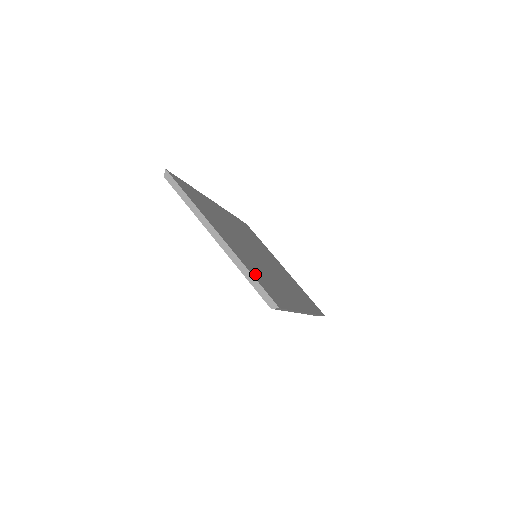
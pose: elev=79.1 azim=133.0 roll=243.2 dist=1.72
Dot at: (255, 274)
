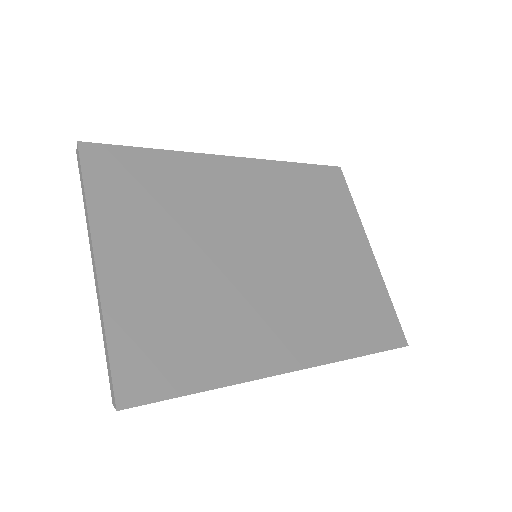
Dot at: (130, 334)
